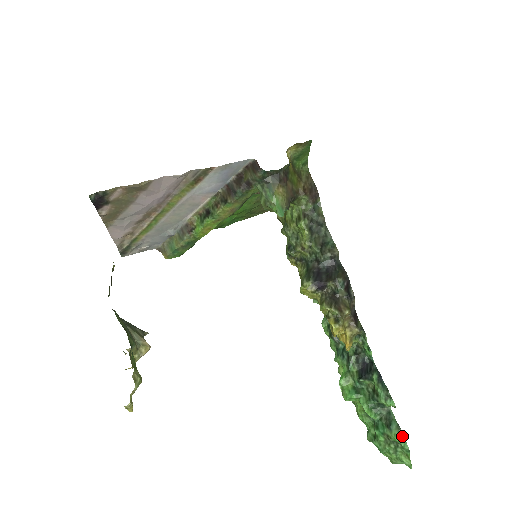
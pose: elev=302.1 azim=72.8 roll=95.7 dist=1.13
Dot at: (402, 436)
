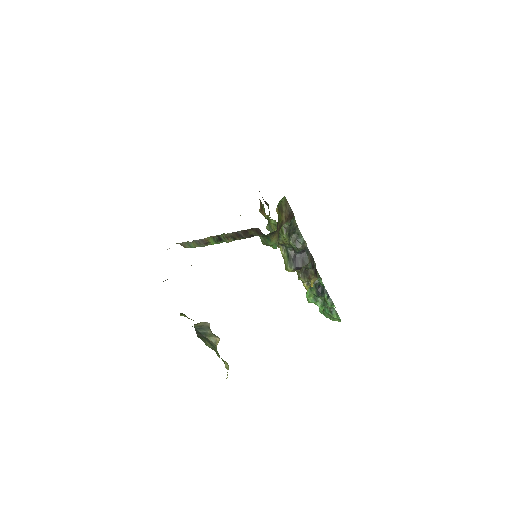
Dot at: (338, 315)
